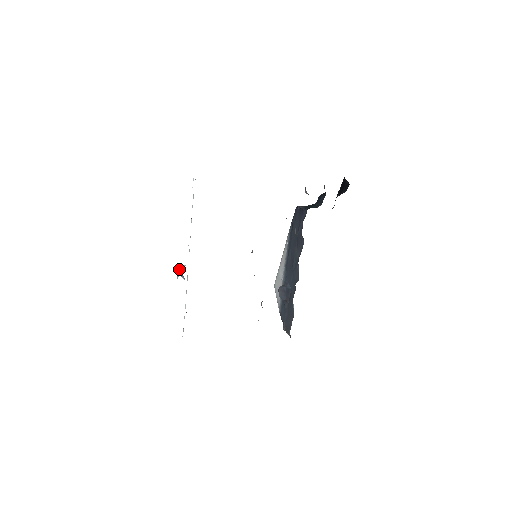
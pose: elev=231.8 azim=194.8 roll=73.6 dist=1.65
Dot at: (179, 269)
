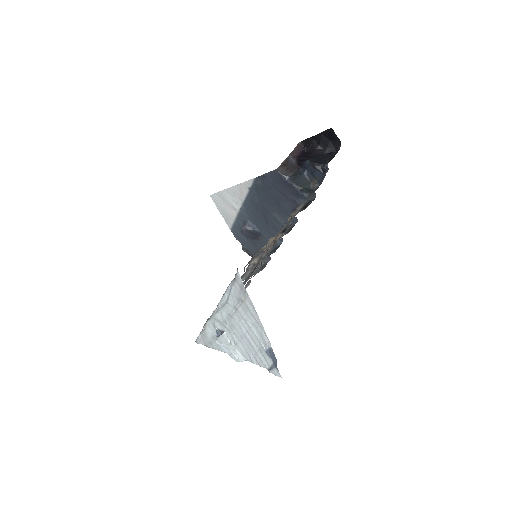
Dot at: (230, 350)
